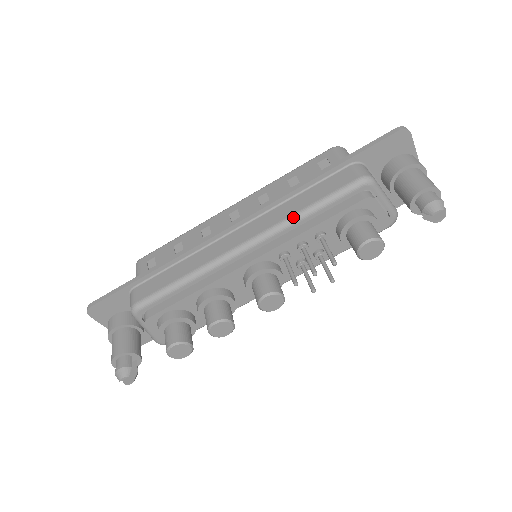
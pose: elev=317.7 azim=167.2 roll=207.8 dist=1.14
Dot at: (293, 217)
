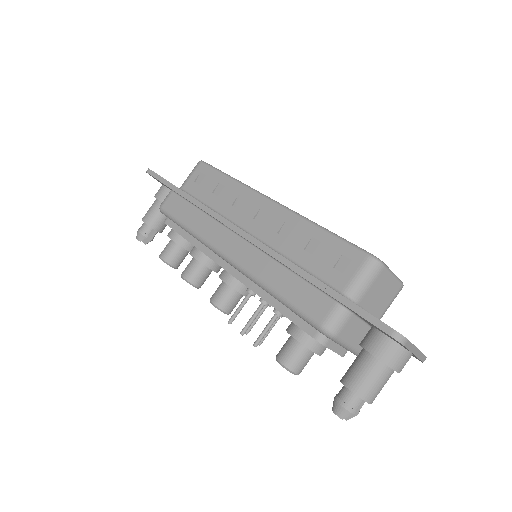
Dot at: (263, 285)
